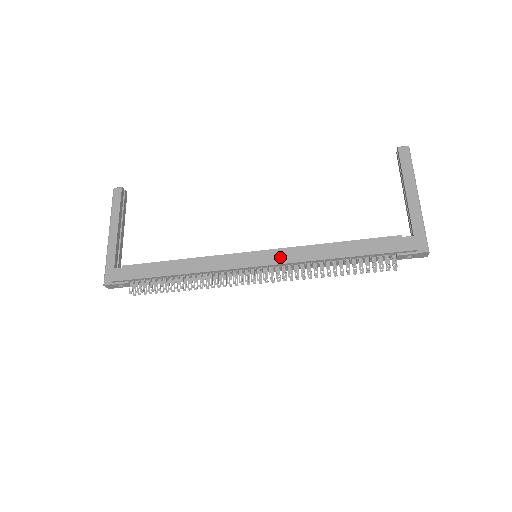
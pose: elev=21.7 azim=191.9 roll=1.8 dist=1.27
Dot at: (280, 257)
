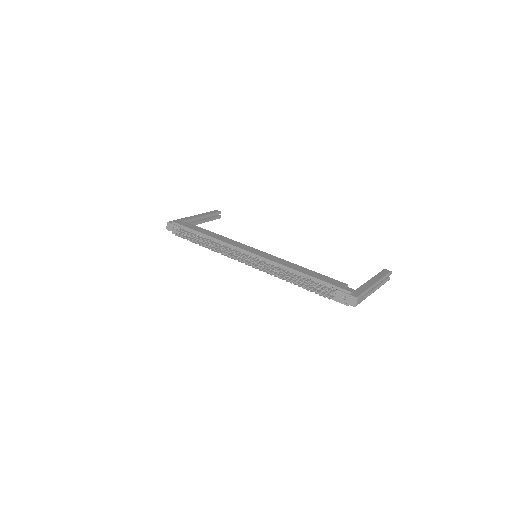
Dot at: (269, 257)
